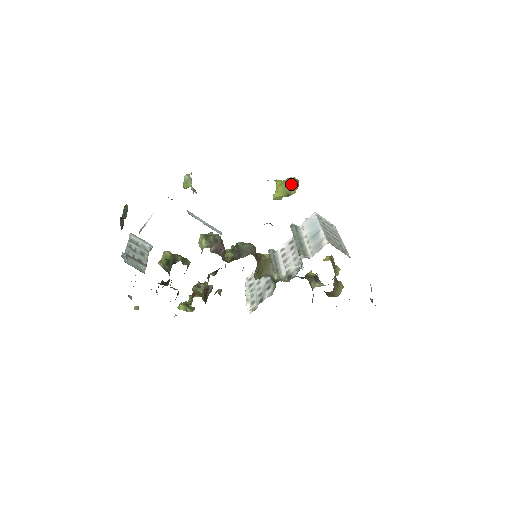
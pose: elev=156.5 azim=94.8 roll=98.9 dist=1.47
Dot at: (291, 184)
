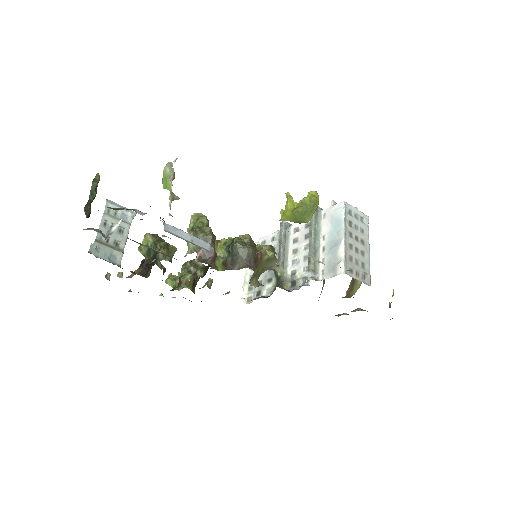
Dot at: (305, 212)
